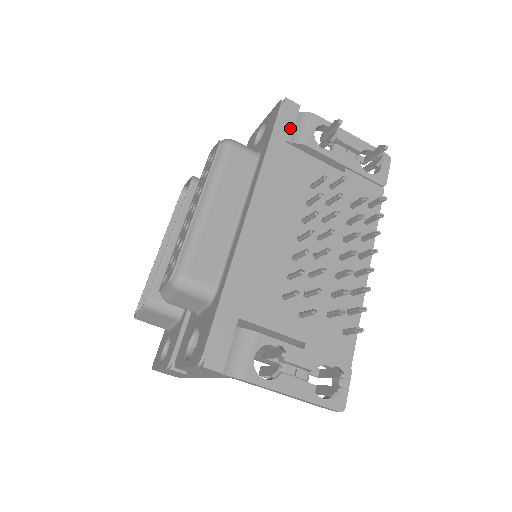
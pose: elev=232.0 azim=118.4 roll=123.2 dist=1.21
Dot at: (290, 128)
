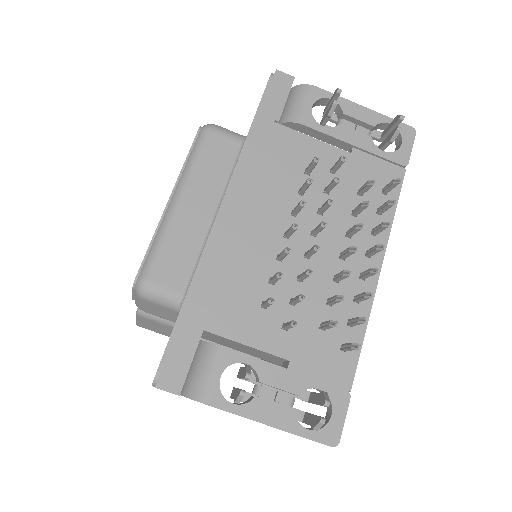
Dot at: (280, 105)
